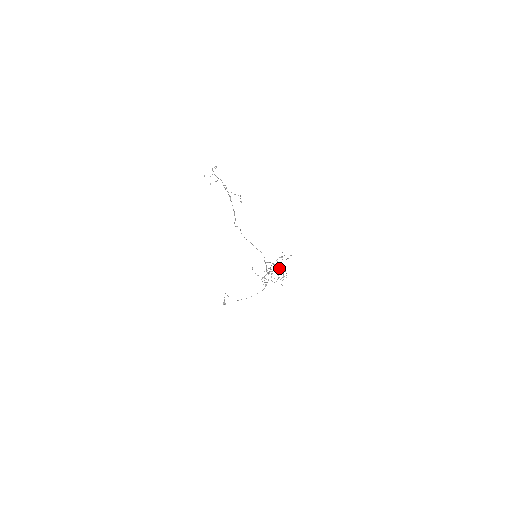
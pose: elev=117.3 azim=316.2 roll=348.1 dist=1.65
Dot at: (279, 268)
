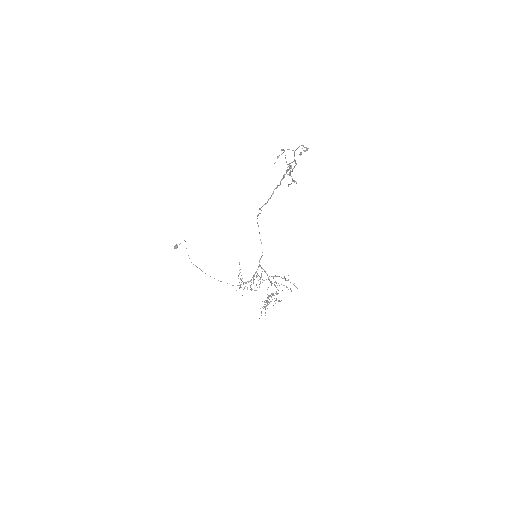
Dot at: (275, 300)
